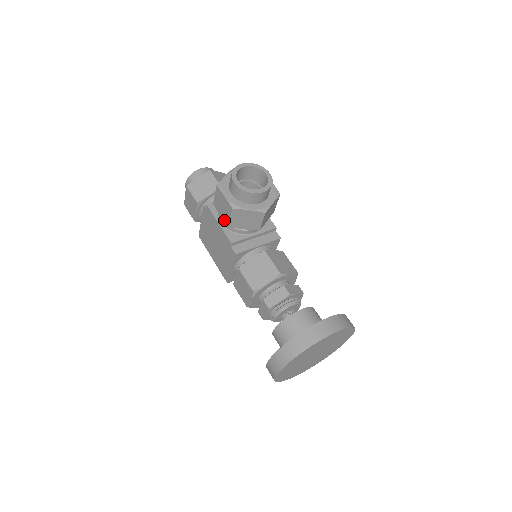
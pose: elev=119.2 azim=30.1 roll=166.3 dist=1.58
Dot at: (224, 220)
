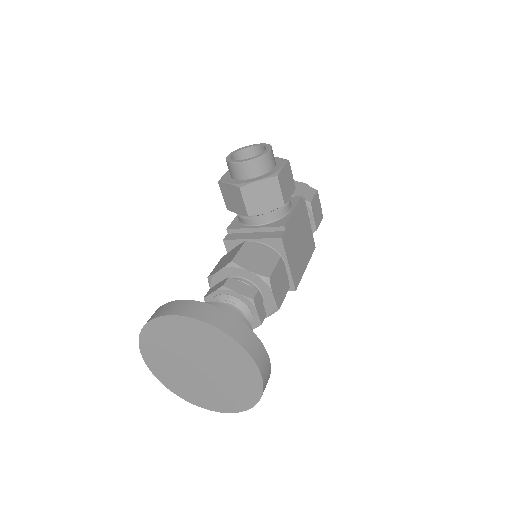
Dot at: occluded
